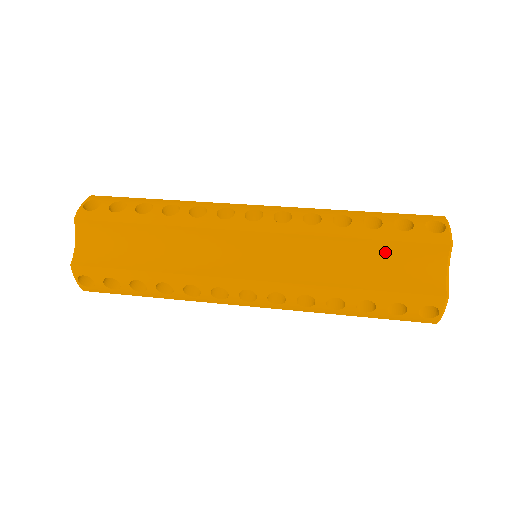
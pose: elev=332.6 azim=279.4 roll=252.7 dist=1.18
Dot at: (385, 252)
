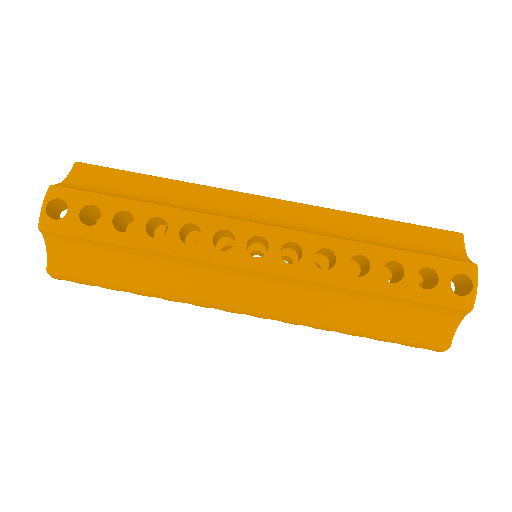
Dot at: (398, 305)
